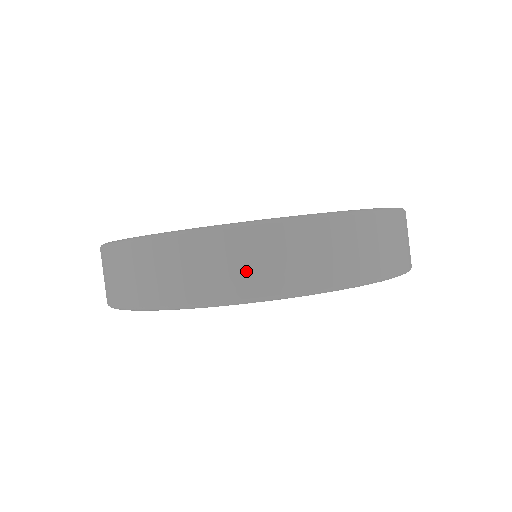
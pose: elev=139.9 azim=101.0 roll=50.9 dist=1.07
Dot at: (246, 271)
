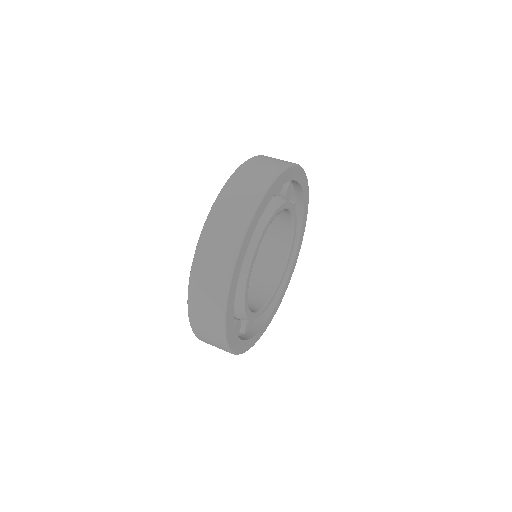
Dot at: (245, 195)
